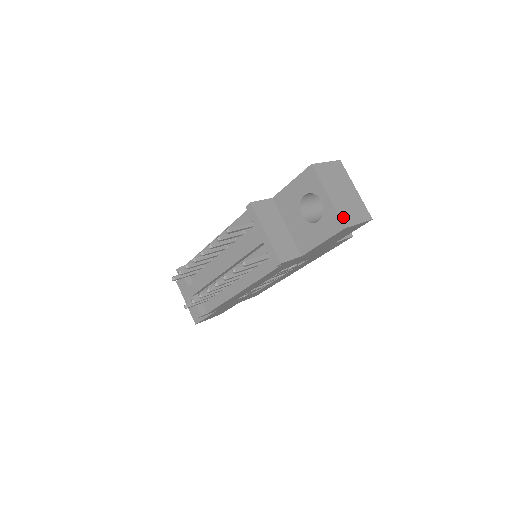
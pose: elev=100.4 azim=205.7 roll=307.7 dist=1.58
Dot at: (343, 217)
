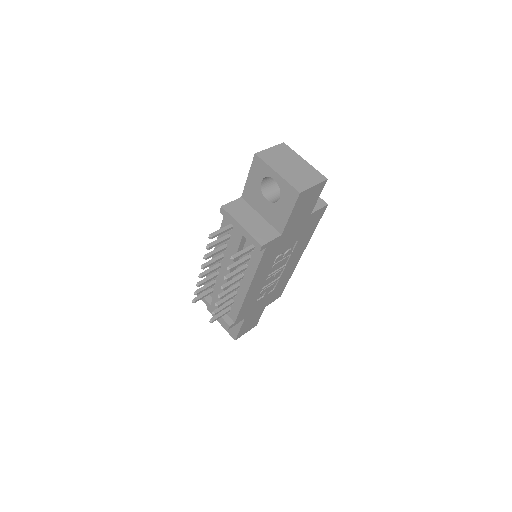
Dot at: (296, 185)
